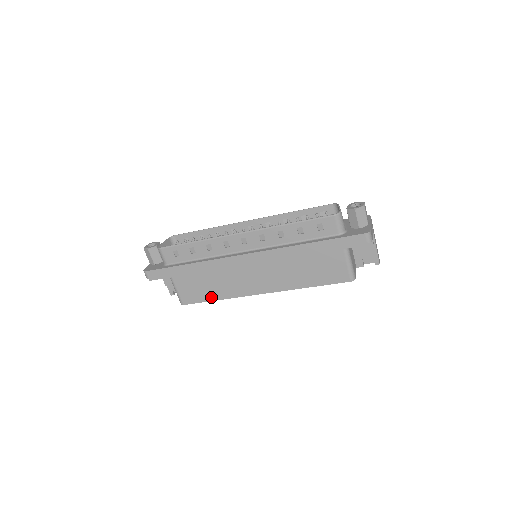
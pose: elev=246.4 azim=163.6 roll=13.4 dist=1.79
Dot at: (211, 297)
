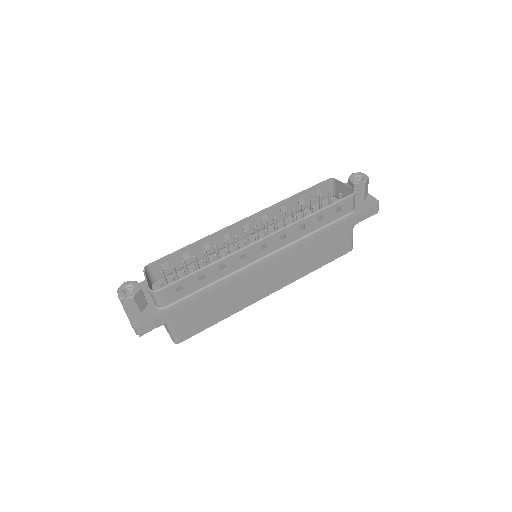
Dot at: (215, 320)
